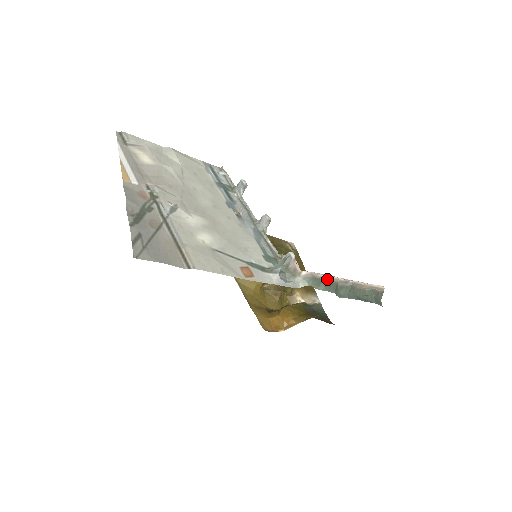
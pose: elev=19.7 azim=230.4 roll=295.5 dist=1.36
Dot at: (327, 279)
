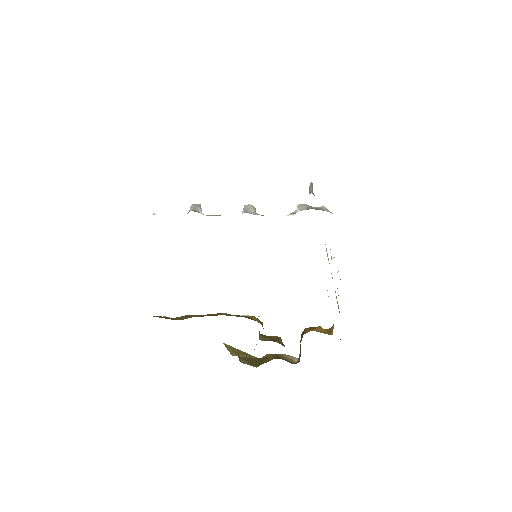
Dot at: occluded
